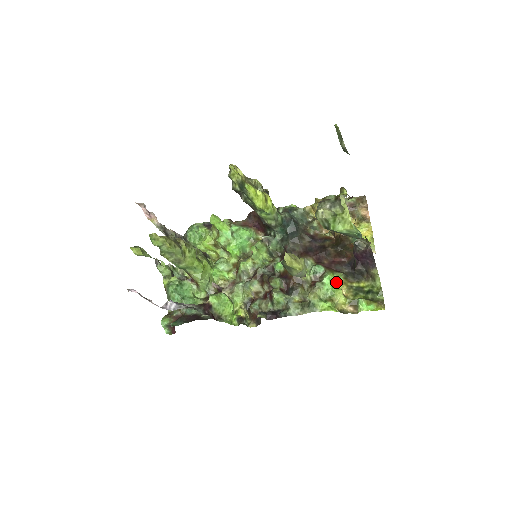
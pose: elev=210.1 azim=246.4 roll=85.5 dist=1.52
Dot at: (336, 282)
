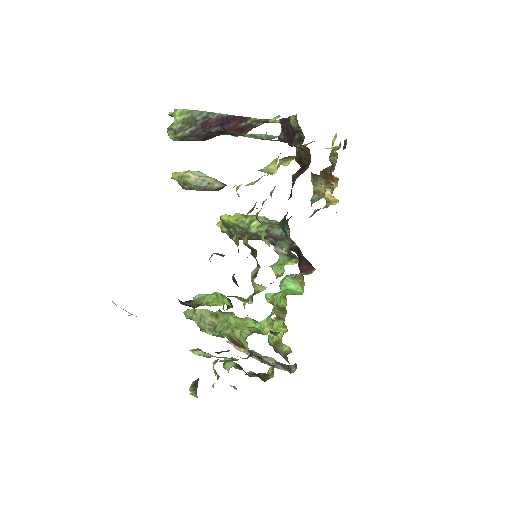
Dot at: (277, 169)
